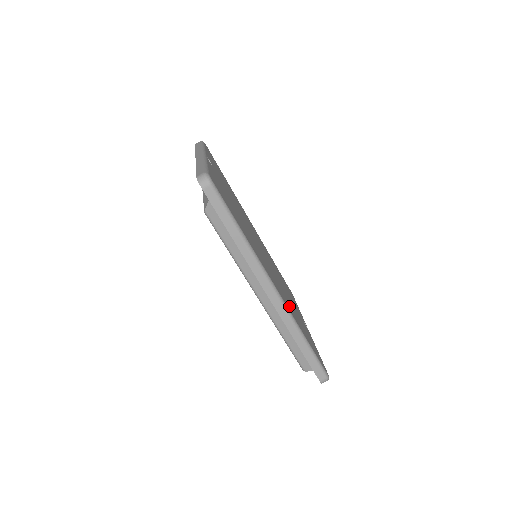
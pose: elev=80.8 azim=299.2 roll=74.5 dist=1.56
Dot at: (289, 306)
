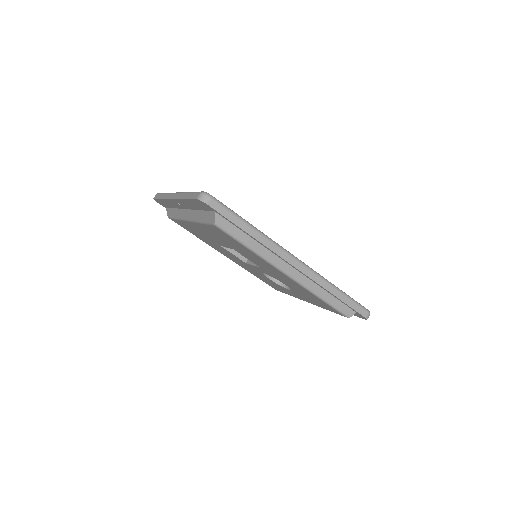
Dot at: occluded
